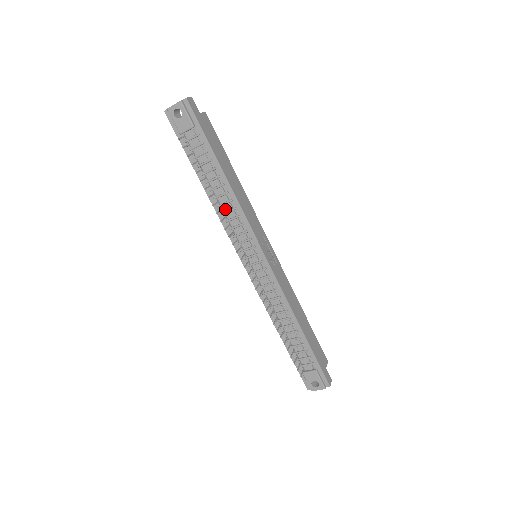
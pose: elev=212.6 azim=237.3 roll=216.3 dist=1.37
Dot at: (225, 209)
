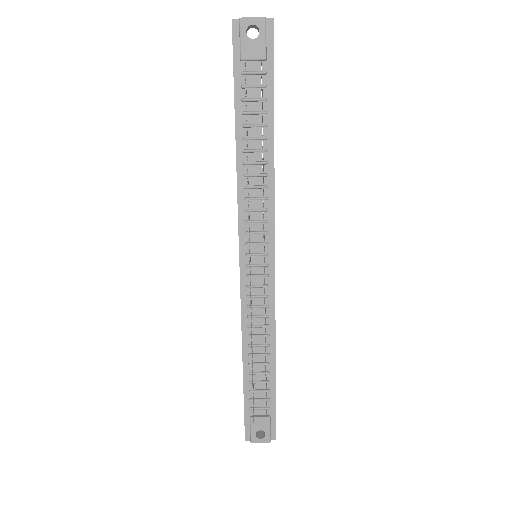
Dot at: (252, 182)
